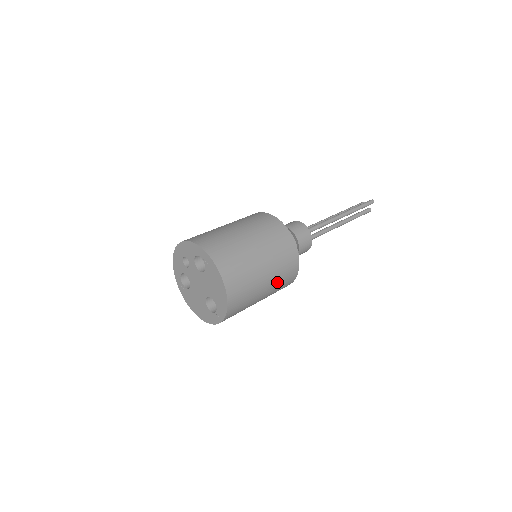
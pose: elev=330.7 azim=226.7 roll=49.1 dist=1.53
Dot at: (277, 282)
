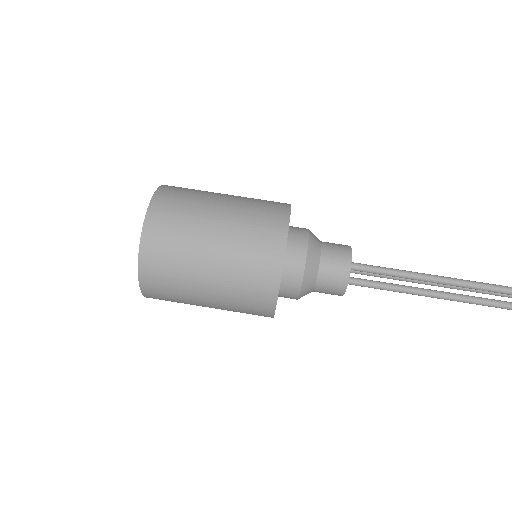
Dot at: (233, 286)
